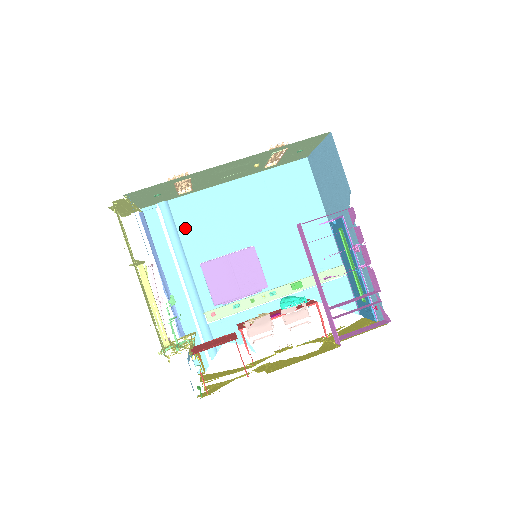
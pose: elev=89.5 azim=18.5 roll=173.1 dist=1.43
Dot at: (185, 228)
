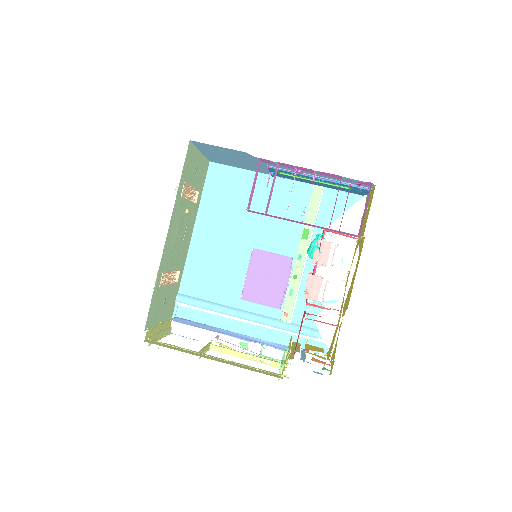
Dot at: (207, 293)
